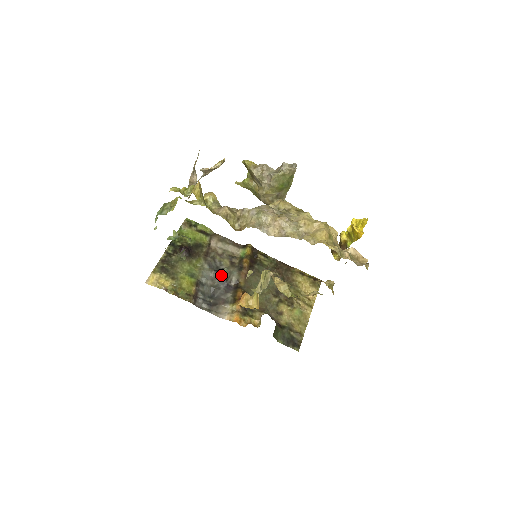
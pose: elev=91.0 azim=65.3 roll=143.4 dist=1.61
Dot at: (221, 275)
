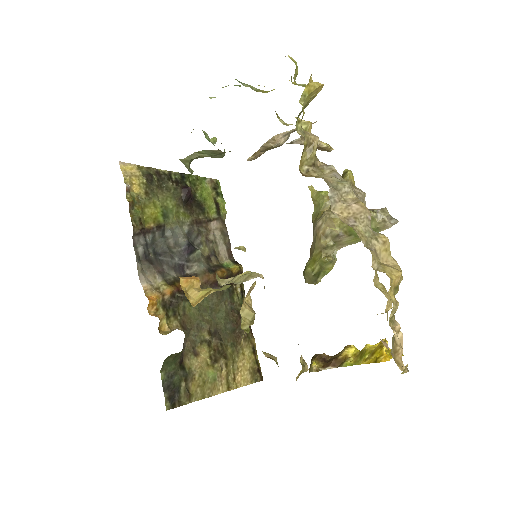
Dot at: (189, 250)
